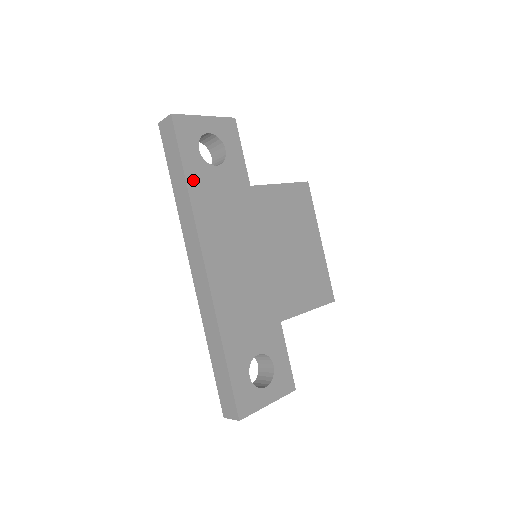
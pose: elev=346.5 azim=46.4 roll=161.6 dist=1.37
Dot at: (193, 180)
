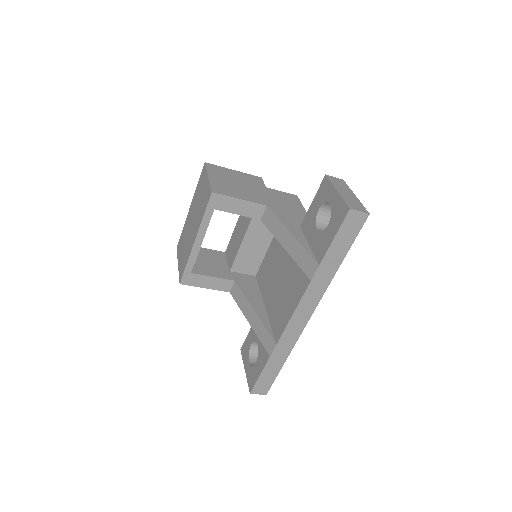
Dot at: occluded
